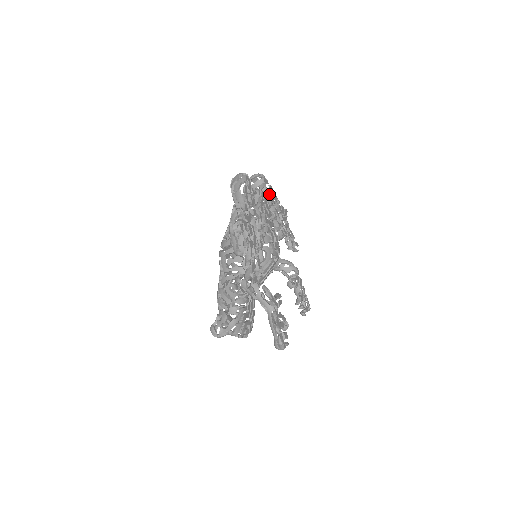
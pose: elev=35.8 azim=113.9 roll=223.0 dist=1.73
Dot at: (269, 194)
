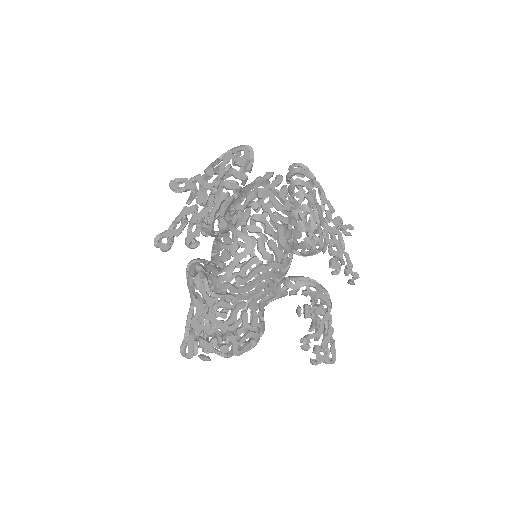
Dot at: (308, 191)
